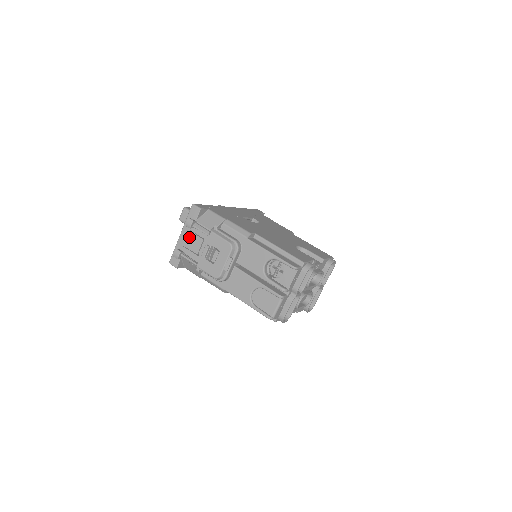
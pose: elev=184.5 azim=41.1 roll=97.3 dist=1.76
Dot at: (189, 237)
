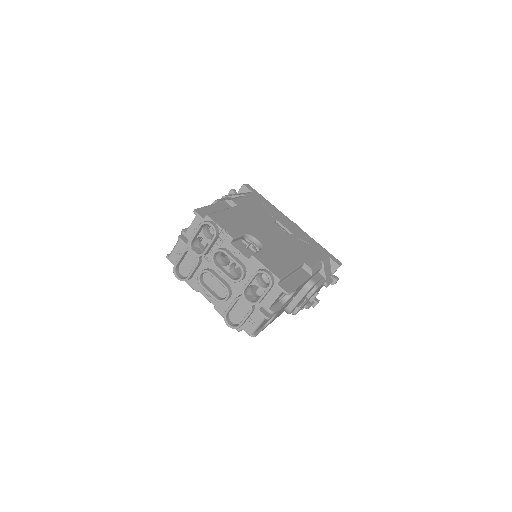
Dot at: occluded
